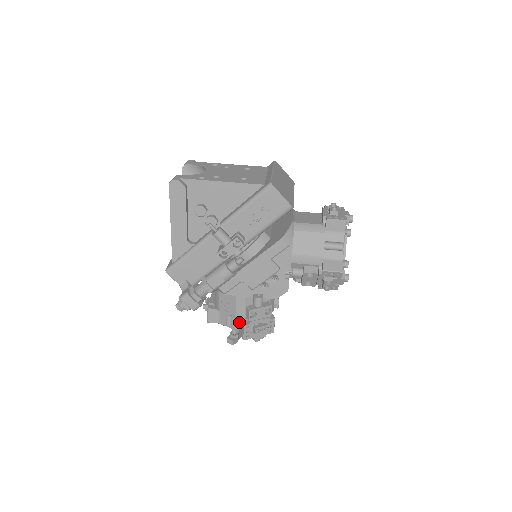
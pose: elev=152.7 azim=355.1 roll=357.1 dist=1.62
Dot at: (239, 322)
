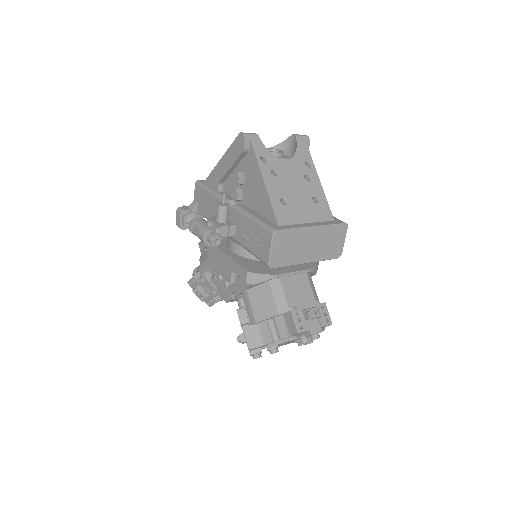
Dot at: (199, 271)
